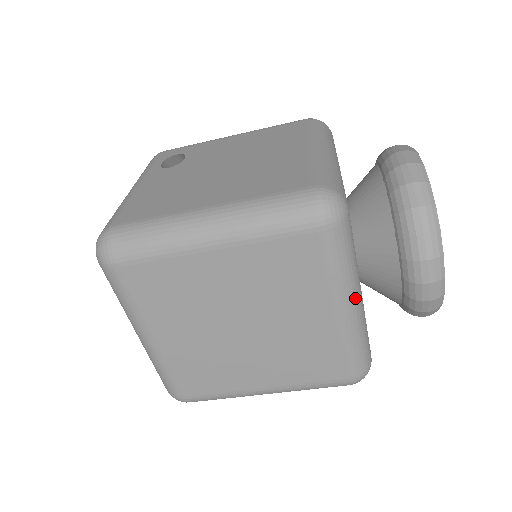
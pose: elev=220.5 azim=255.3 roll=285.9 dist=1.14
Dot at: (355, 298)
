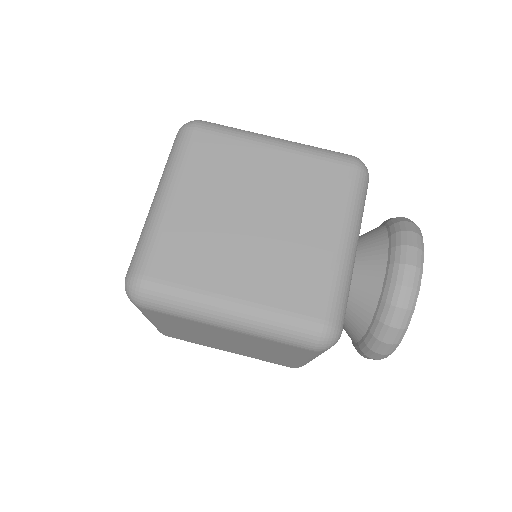
Dot at: (354, 240)
